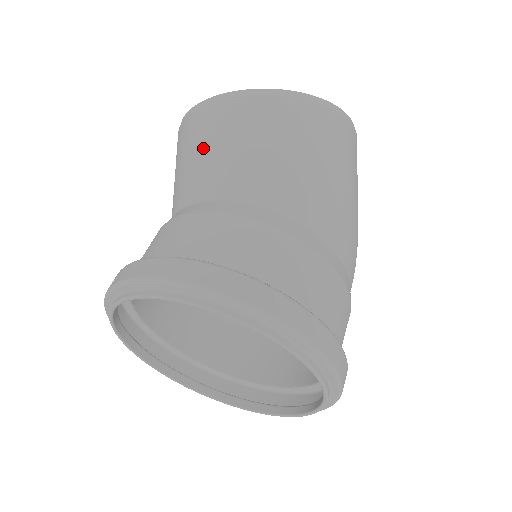
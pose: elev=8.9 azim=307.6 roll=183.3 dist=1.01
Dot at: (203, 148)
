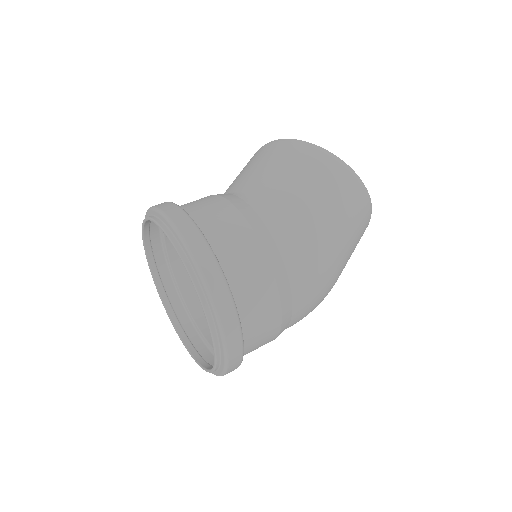
Dot at: occluded
